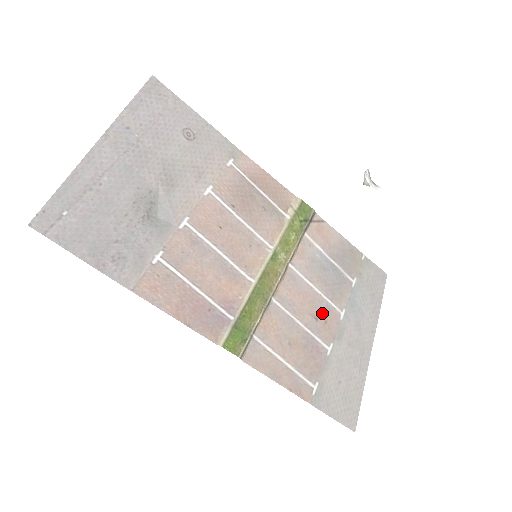
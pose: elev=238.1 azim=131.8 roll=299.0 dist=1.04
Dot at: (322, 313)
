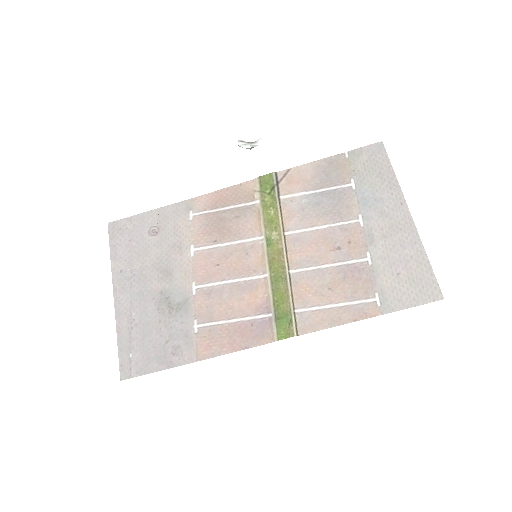
Dot at: (341, 239)
